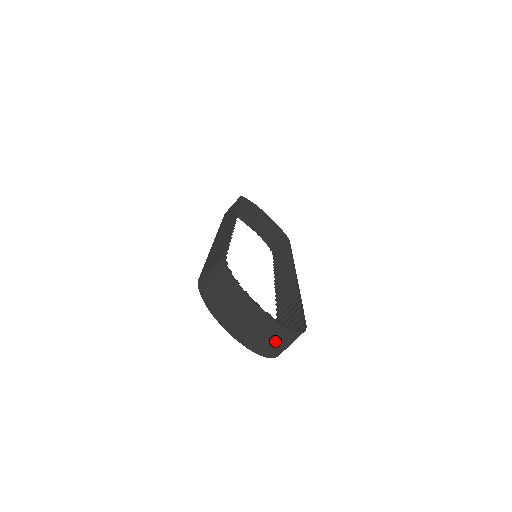
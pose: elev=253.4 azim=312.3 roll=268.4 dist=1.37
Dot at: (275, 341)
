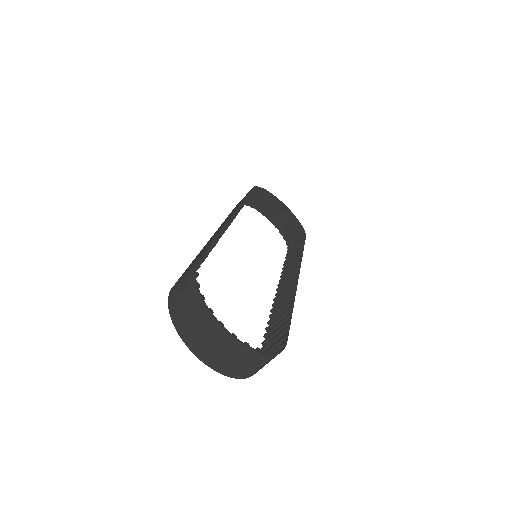
Dot at: (243, 363)
